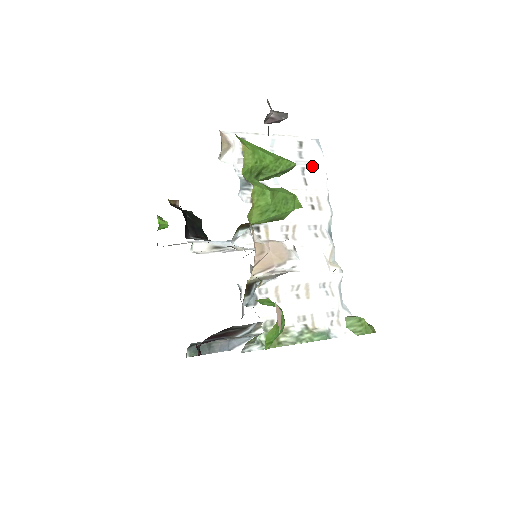
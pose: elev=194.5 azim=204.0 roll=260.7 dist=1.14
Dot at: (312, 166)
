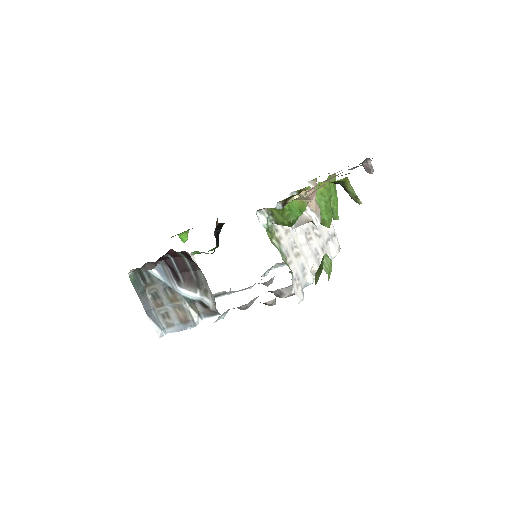
Dot at: (333, 245)
